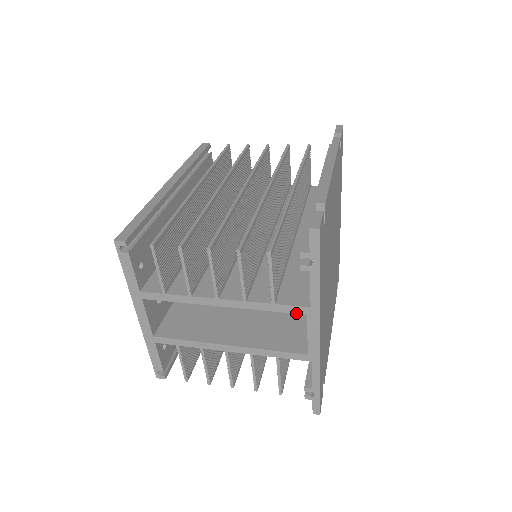
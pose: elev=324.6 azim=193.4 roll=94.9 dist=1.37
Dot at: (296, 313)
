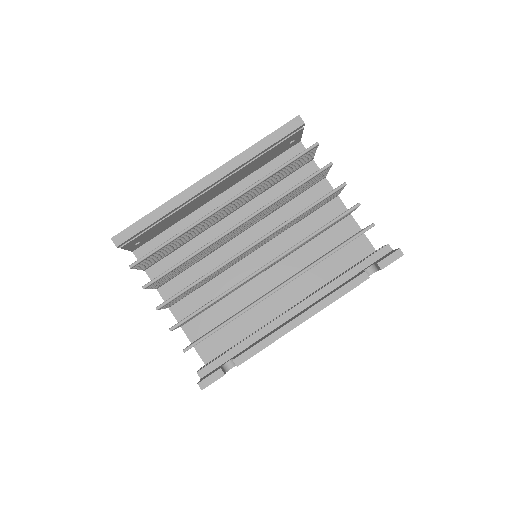
Dot at: occluded
